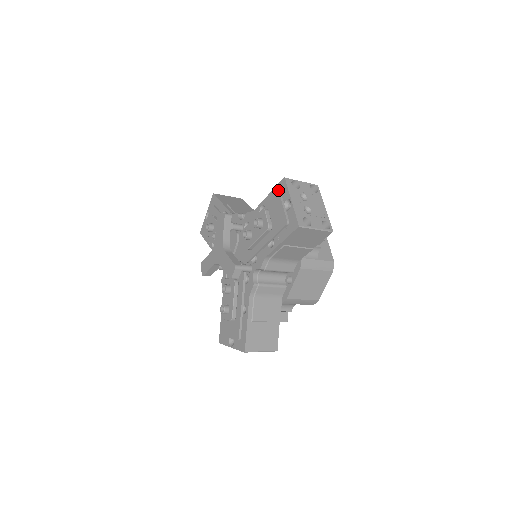
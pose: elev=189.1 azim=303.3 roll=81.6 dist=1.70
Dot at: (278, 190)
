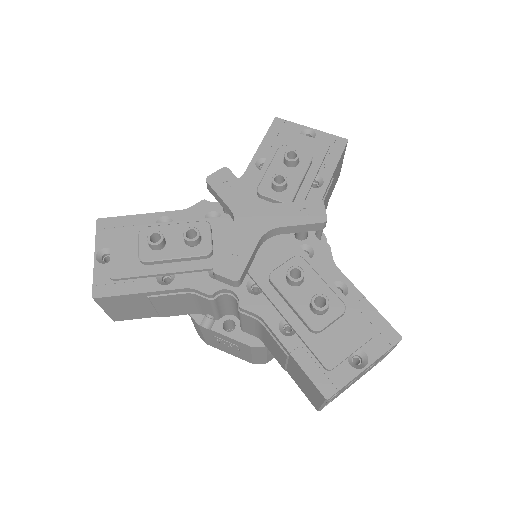
Dot at: (276, 131)
